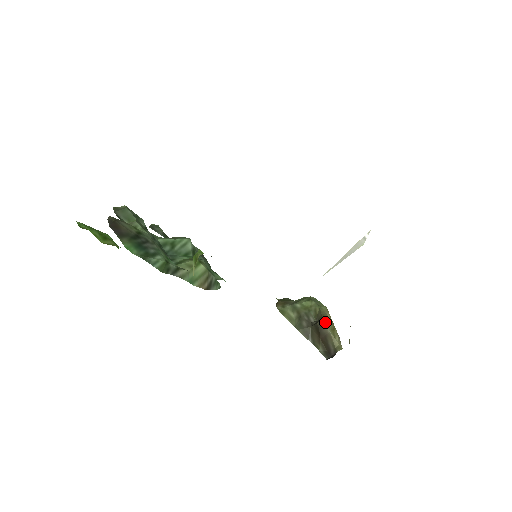
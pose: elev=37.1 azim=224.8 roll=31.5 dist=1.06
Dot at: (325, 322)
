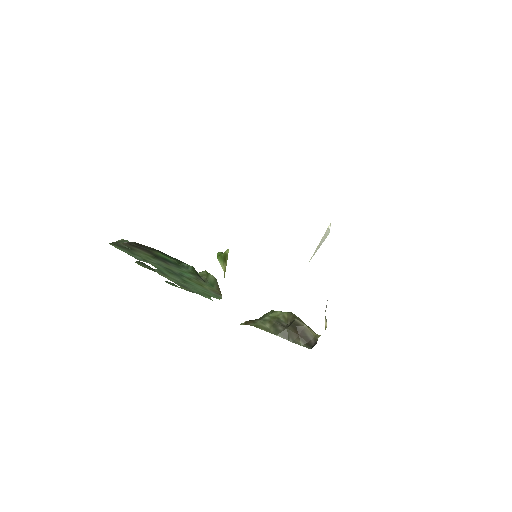
Dot at: (299, 320)
